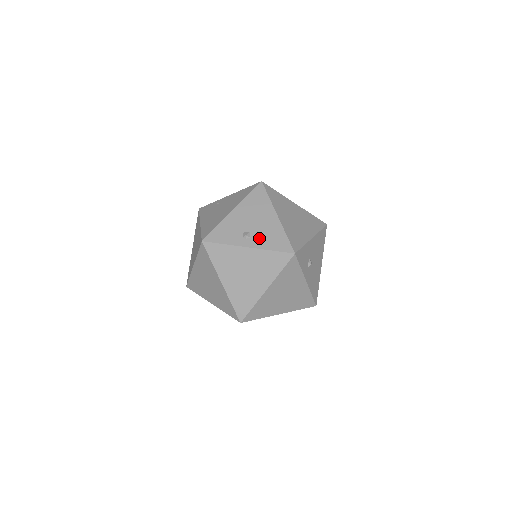
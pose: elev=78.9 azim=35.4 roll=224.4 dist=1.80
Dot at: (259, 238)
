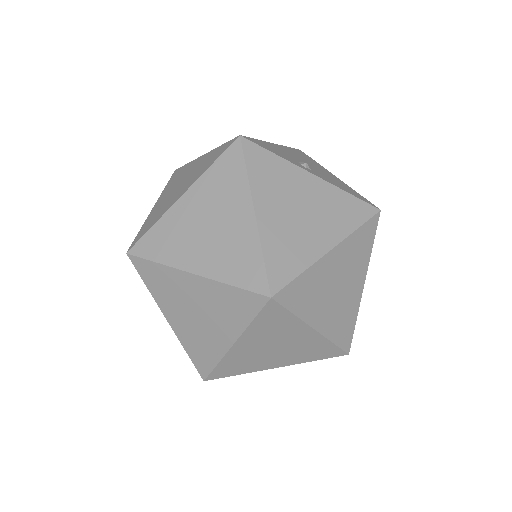
Dot at: (324, 176)
